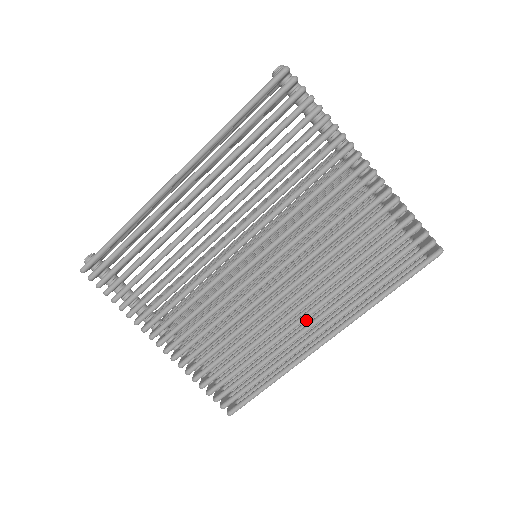
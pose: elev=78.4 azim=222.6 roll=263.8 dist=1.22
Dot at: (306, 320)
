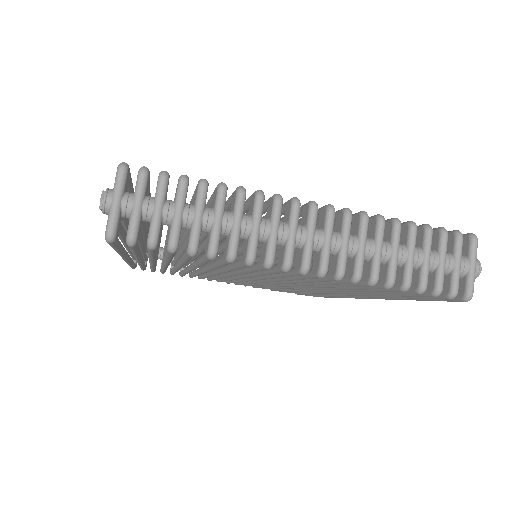
Dot at: occluded
